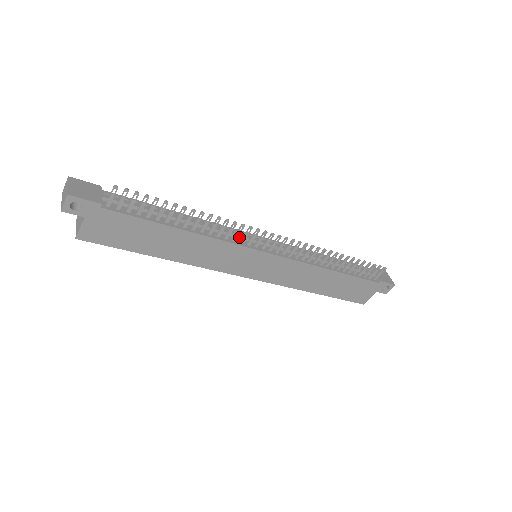
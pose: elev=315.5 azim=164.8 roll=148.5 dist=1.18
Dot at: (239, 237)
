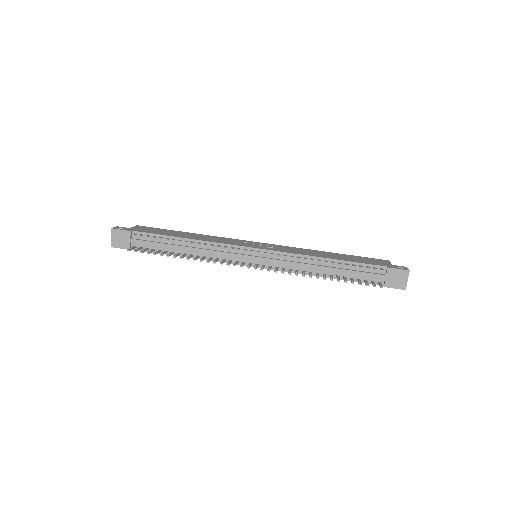
Dot at: (230, 256)
